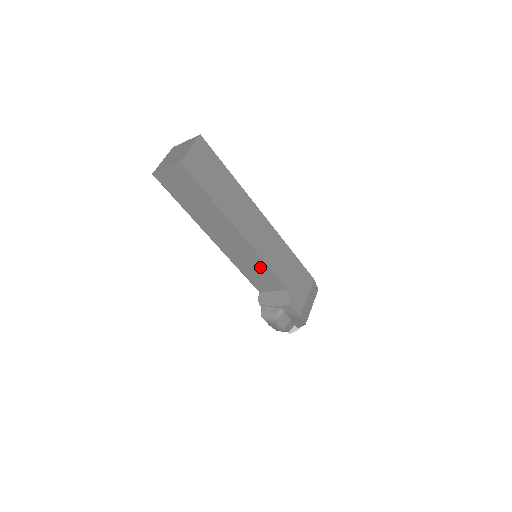
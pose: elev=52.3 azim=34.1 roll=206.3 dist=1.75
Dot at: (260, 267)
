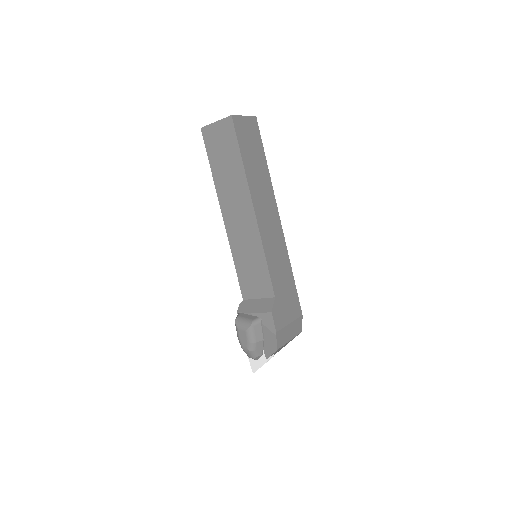
Dot at: (257, 259)
